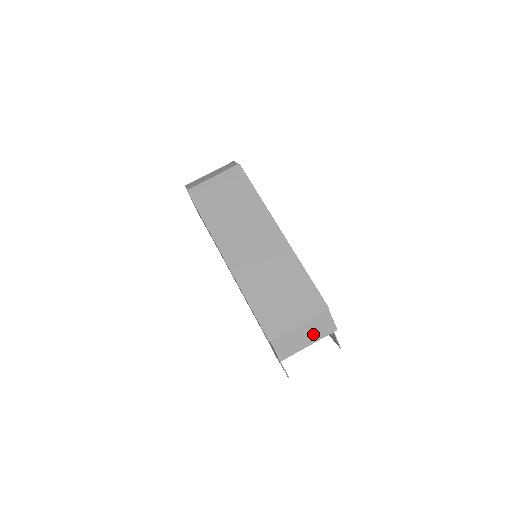
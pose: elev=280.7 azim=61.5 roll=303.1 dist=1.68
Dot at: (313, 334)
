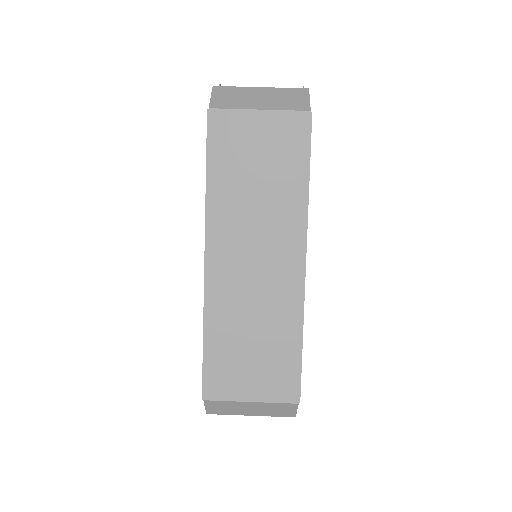
Dot at: (263, 411)
